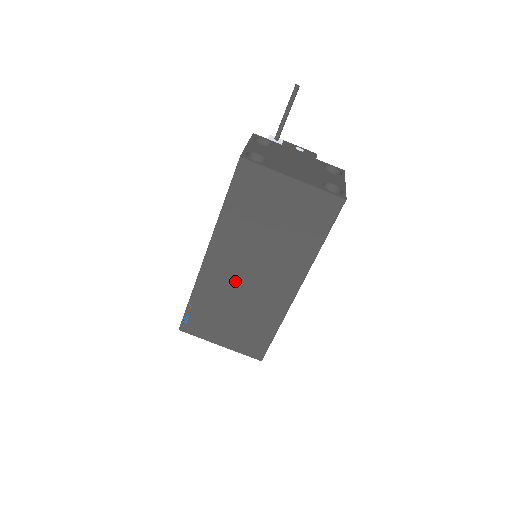
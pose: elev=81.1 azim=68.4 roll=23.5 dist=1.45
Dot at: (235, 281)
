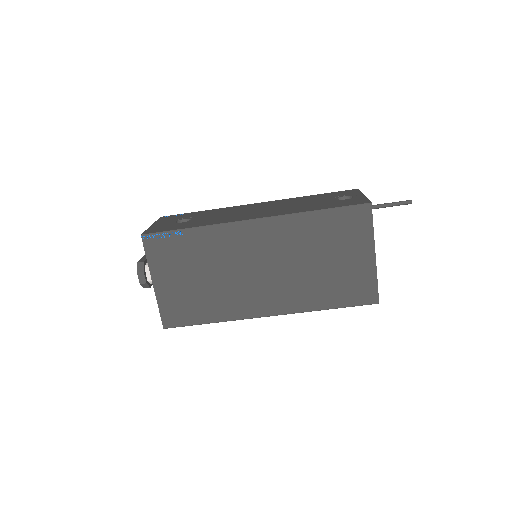
Dot at: (242, 259)
